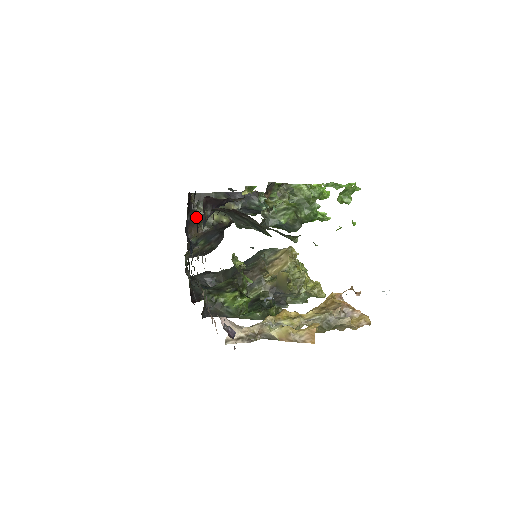
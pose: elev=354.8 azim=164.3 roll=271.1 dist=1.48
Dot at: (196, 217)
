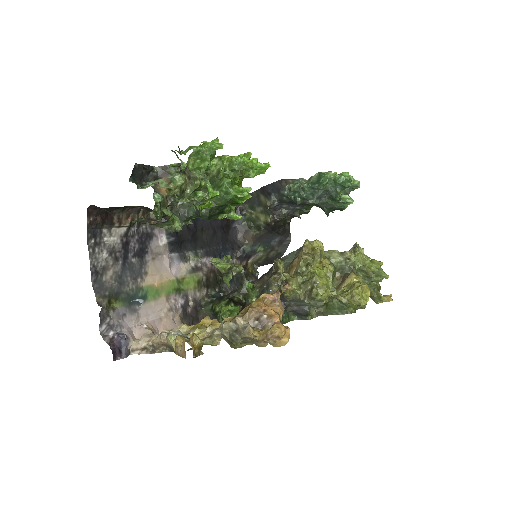
Dot at: (246, 222)
